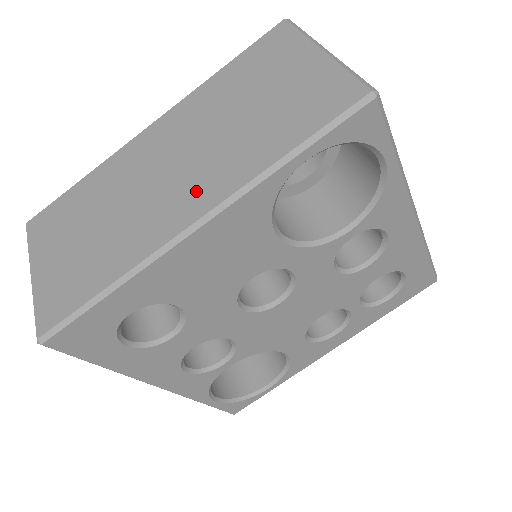
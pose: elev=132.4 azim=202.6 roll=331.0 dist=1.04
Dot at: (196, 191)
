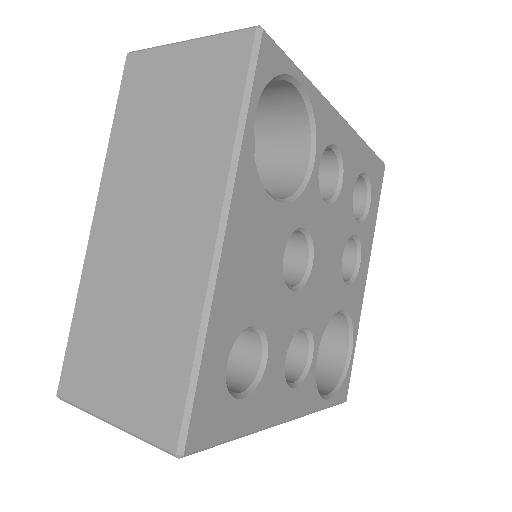
Dot at: (192, 215)
